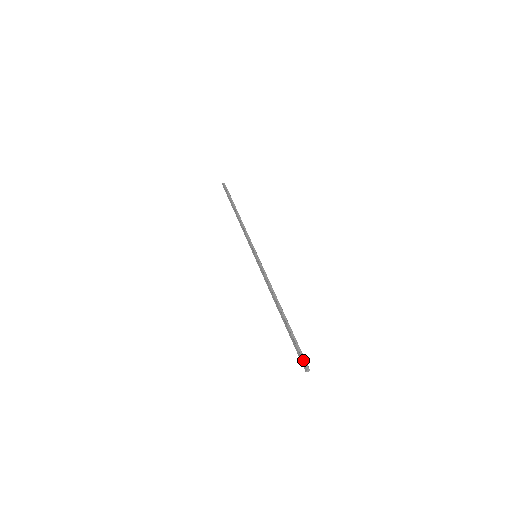
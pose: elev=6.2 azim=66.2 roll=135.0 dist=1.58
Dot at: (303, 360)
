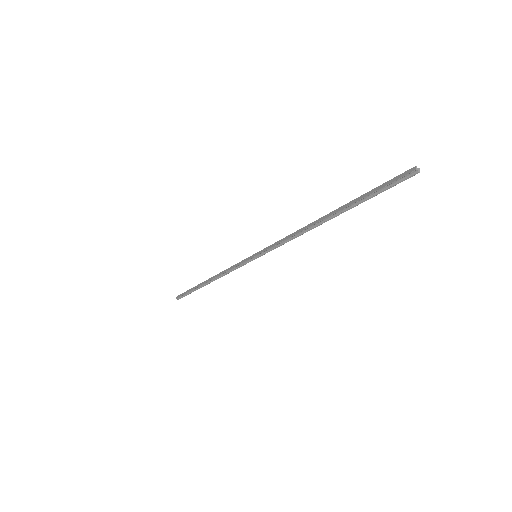
Dot at: (400, 176)
